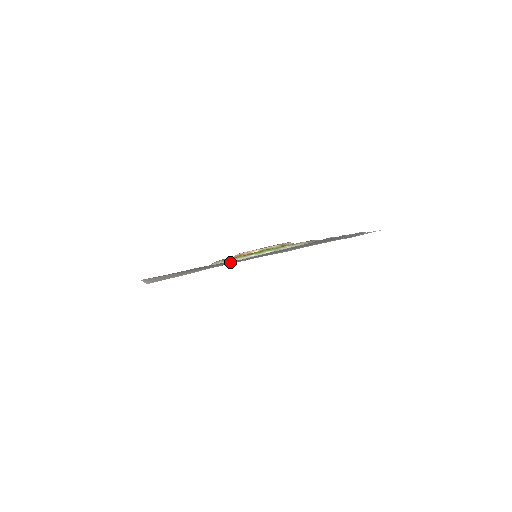
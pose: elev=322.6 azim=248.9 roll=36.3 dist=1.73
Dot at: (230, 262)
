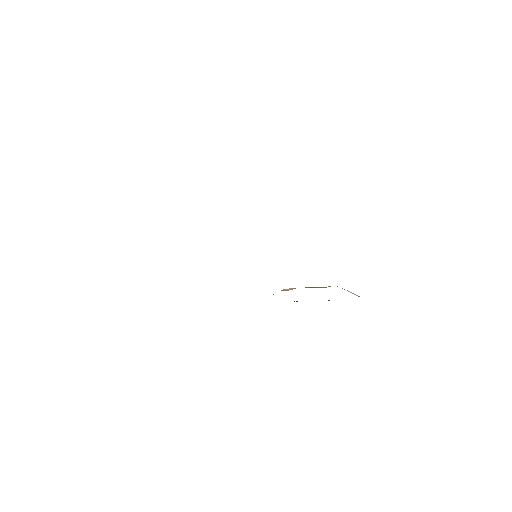
Dot at: occluded
